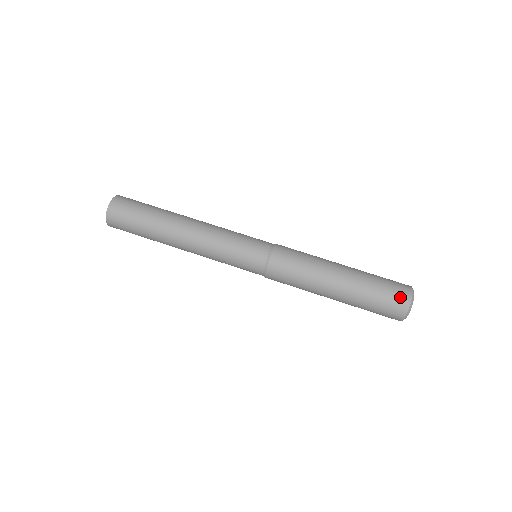
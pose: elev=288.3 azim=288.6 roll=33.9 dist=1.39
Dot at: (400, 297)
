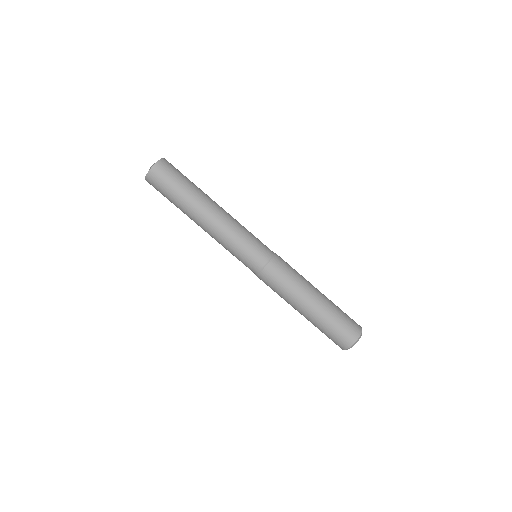
Dot at: (341, 343)
